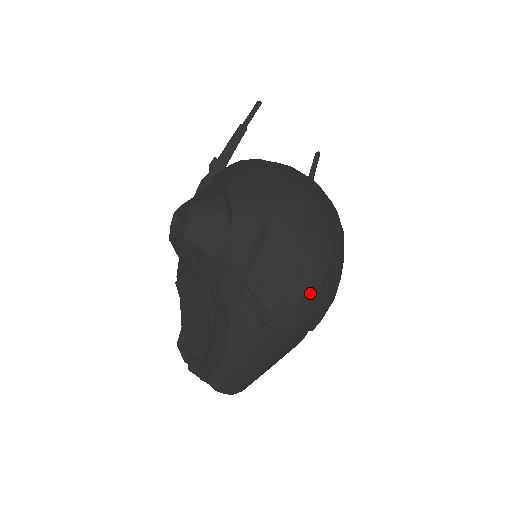
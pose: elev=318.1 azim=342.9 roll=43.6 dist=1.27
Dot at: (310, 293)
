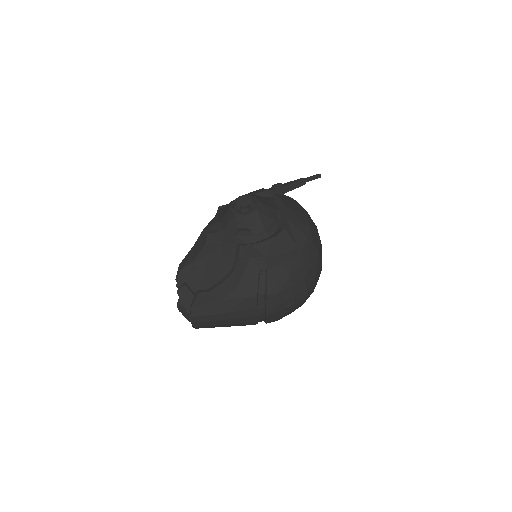
Dot at: (291, 302)
